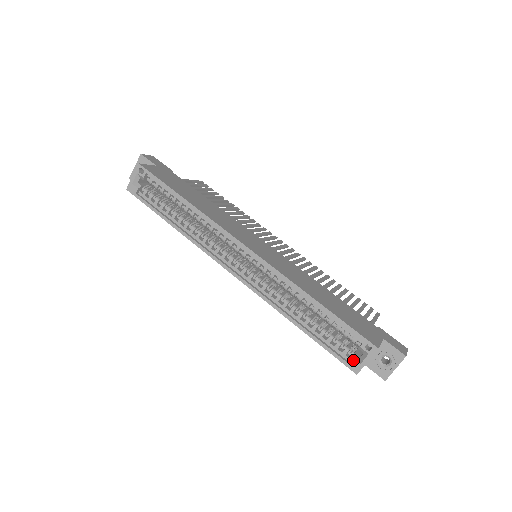
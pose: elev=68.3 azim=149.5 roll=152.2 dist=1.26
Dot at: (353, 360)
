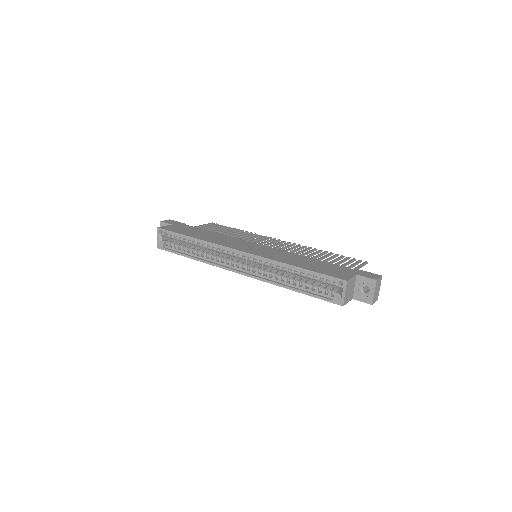
Dot at: (336, 297)
